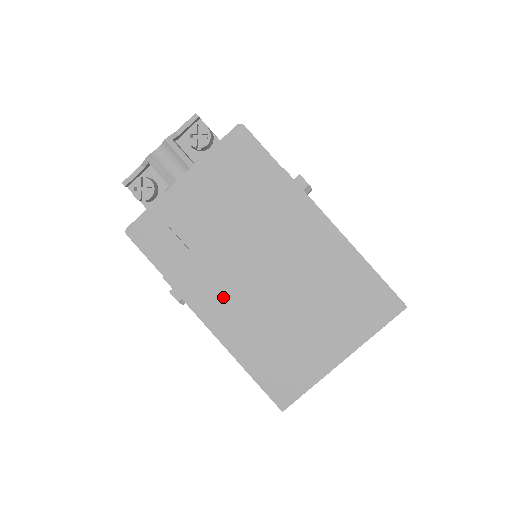
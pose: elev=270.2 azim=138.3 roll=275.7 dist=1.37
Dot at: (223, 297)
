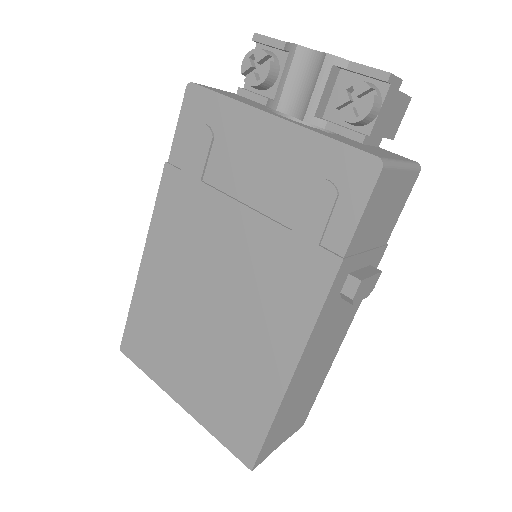
Dot at: (176, 244)
